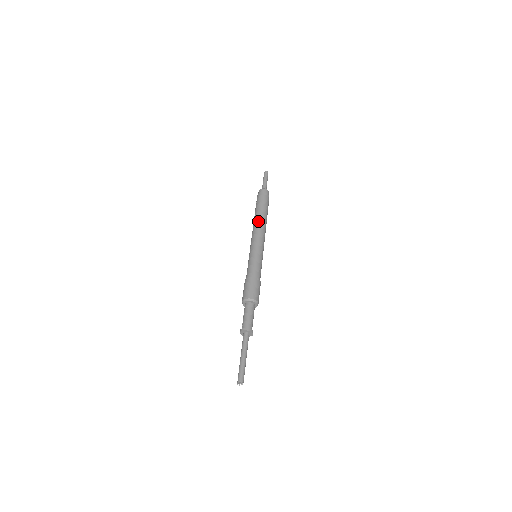
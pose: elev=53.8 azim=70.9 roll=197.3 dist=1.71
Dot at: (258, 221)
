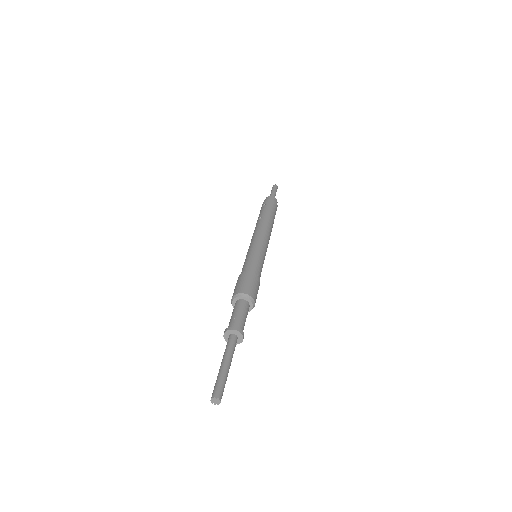
Dot at: (267, 222)
